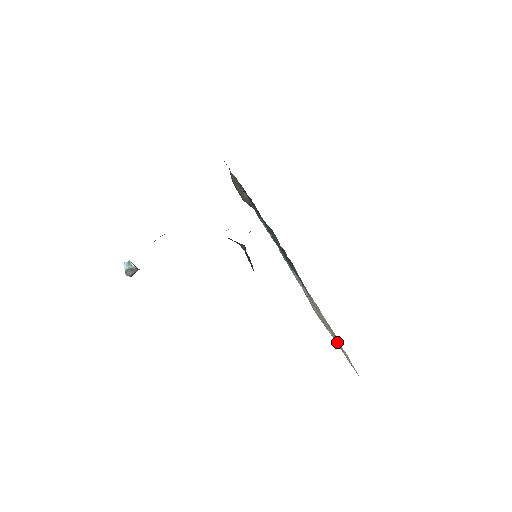
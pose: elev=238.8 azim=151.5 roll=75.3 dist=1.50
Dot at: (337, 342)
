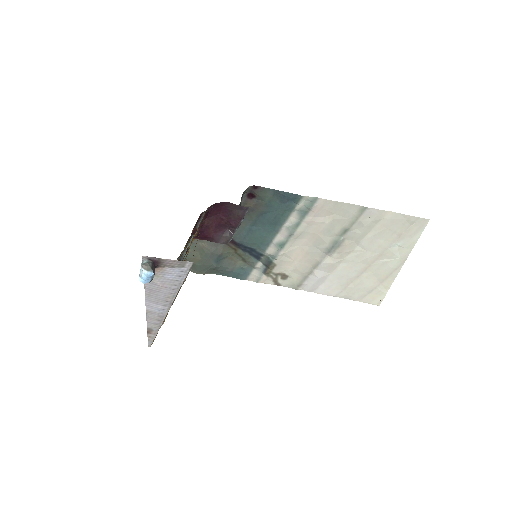
Dot at: (390, 243)
